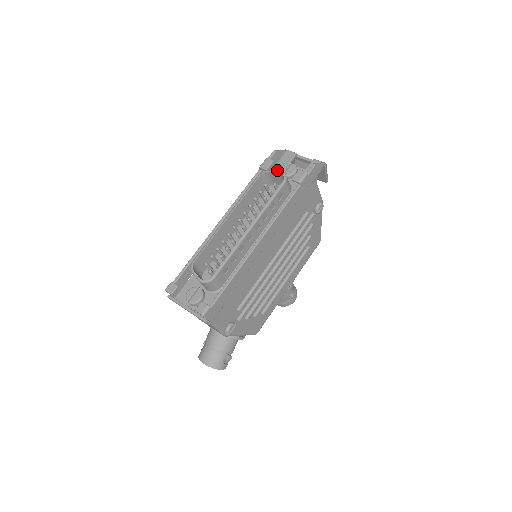
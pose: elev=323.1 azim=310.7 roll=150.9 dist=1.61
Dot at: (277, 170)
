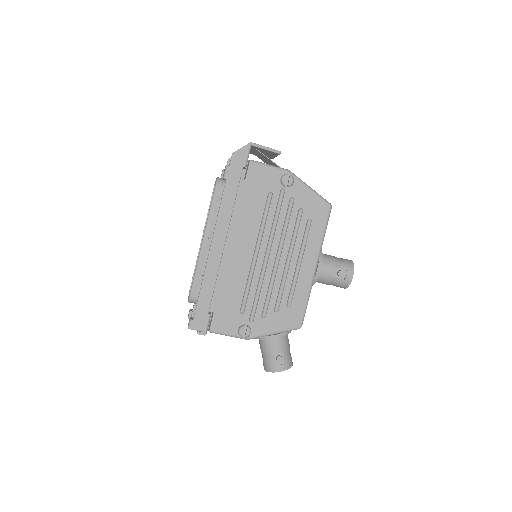
Dot at: occluded
